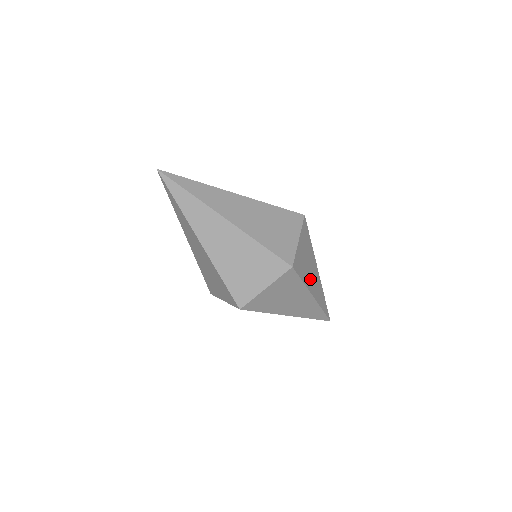
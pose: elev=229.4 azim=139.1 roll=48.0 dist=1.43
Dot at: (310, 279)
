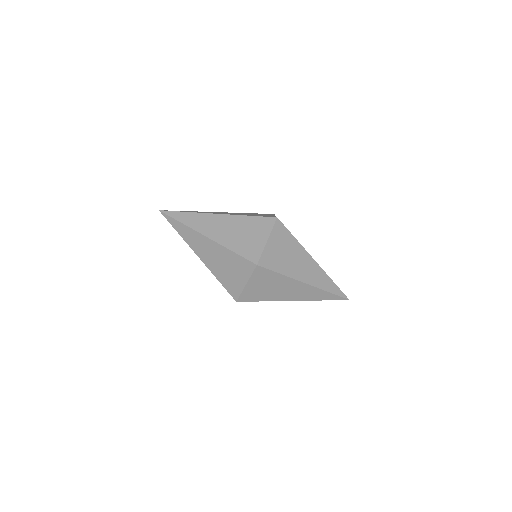
Dot at: occluded
